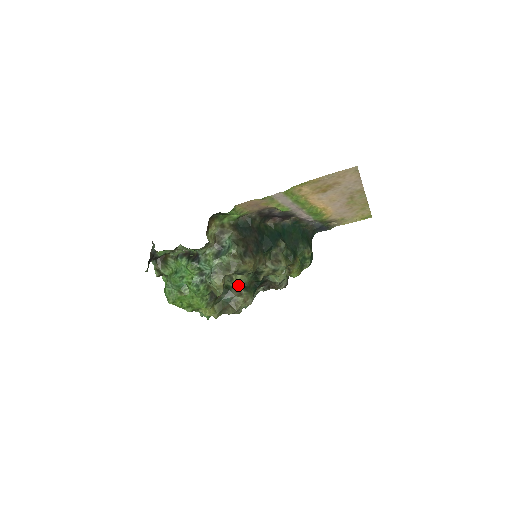
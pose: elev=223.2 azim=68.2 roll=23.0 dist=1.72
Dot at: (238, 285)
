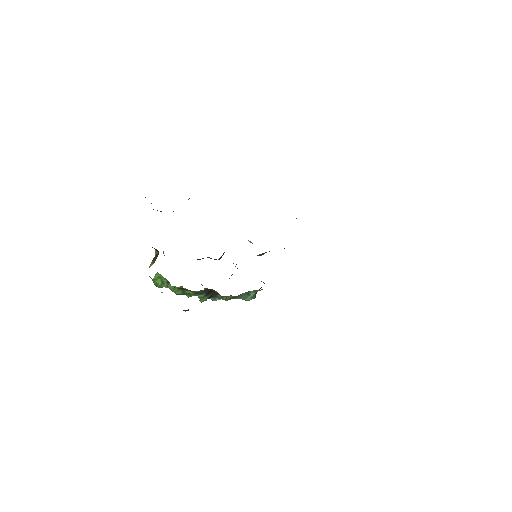
Dot at: (220, 258)
